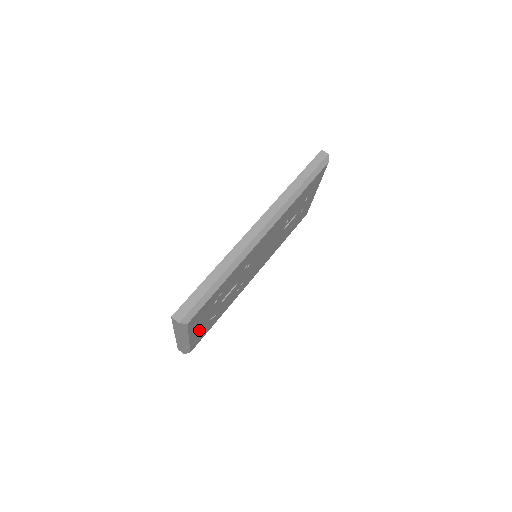
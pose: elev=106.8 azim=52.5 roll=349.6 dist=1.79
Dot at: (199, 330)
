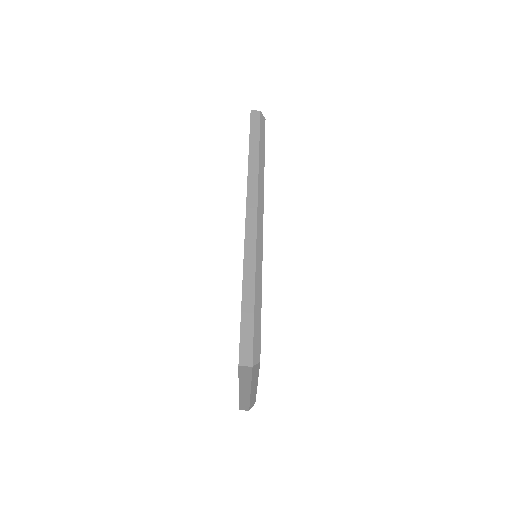
Dot at: occluded
